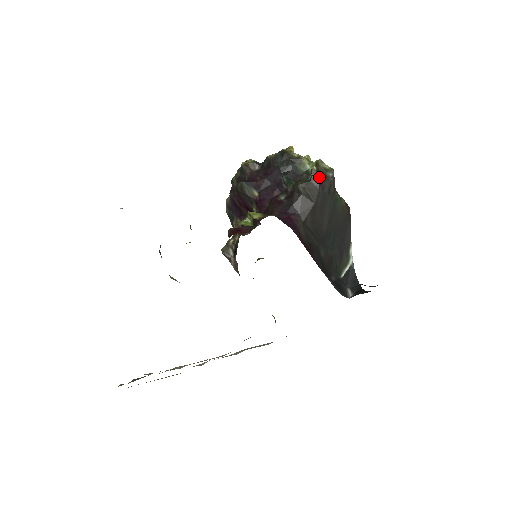
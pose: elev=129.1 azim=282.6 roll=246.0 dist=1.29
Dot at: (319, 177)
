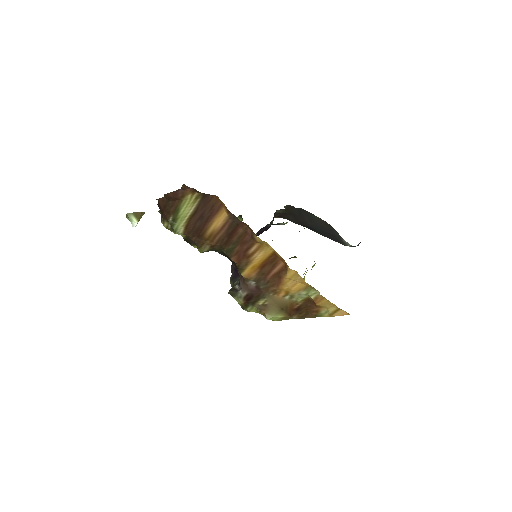
Dot at: (290, 206)
